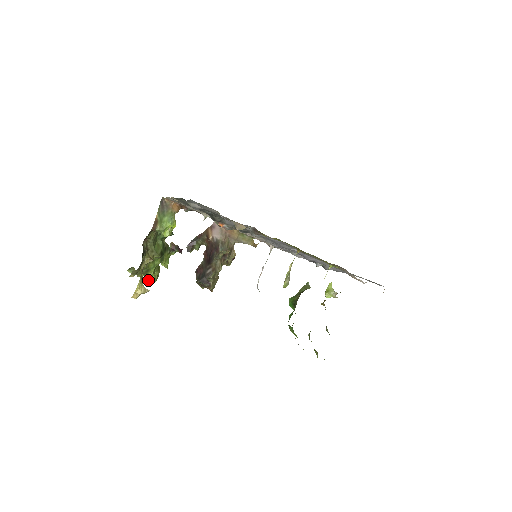
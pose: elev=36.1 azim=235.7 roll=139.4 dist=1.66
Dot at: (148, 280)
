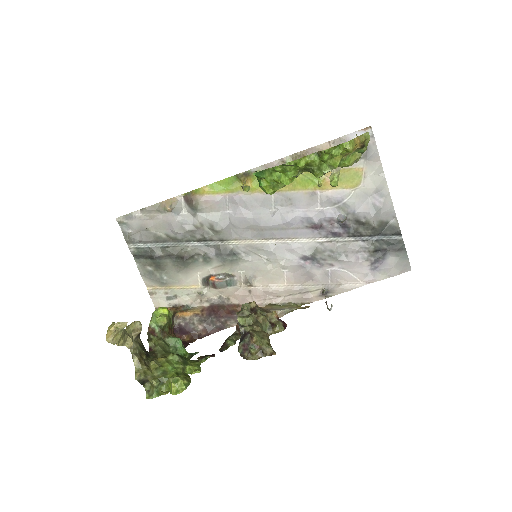
Dot at: (171, 383)
